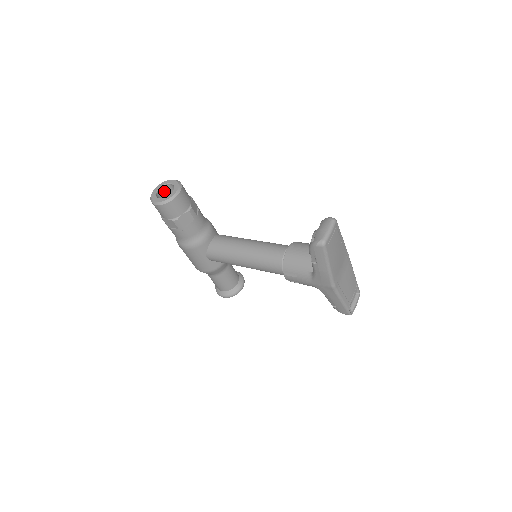
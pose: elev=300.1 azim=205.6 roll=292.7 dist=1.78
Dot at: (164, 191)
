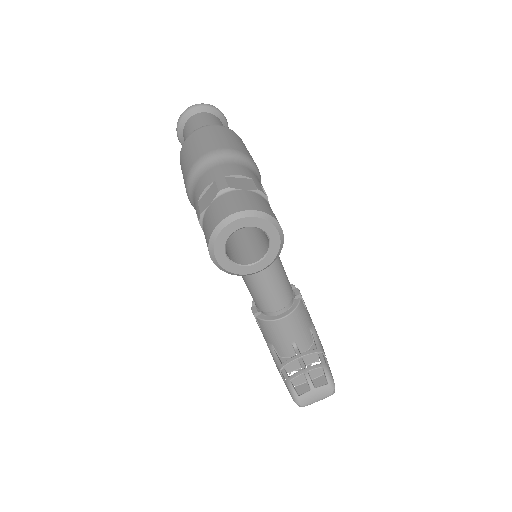
Dot at: occluded
